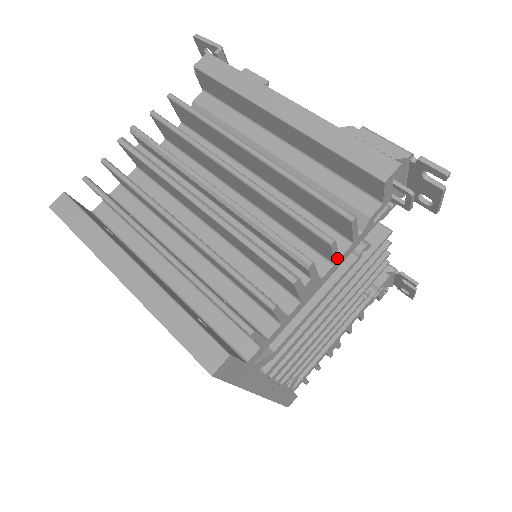
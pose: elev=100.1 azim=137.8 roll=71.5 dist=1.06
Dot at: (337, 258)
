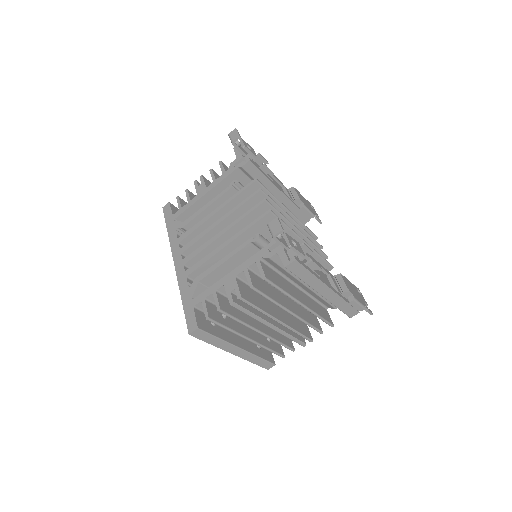
Dot at: (316, 319)
